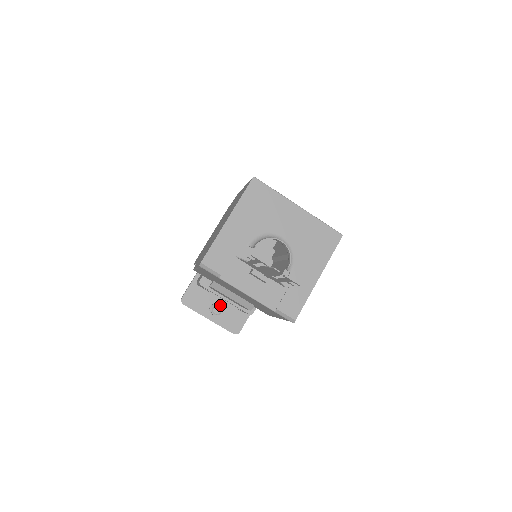
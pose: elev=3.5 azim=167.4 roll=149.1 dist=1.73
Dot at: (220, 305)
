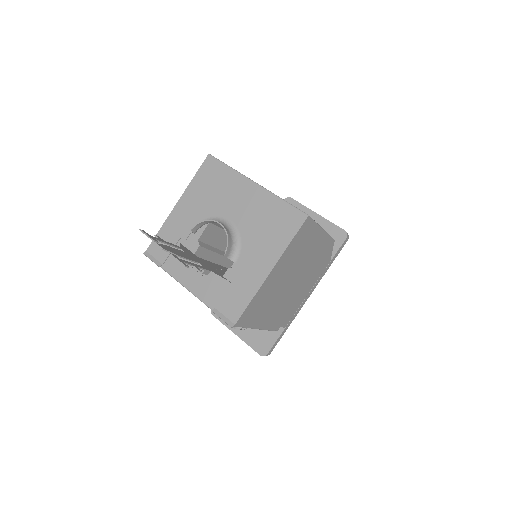
Dot at: occluded
